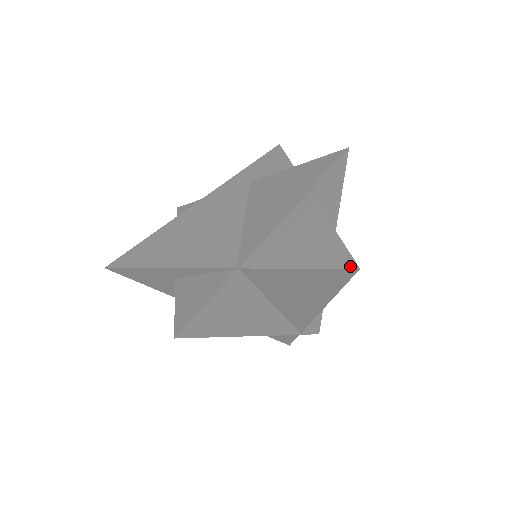
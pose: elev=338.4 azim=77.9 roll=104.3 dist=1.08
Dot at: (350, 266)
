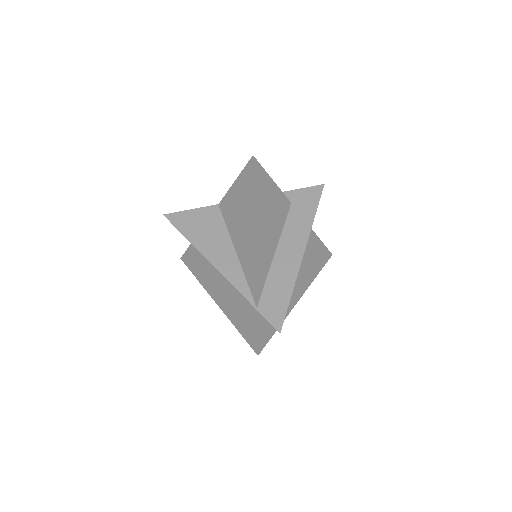
Dot at: (252, 160)
